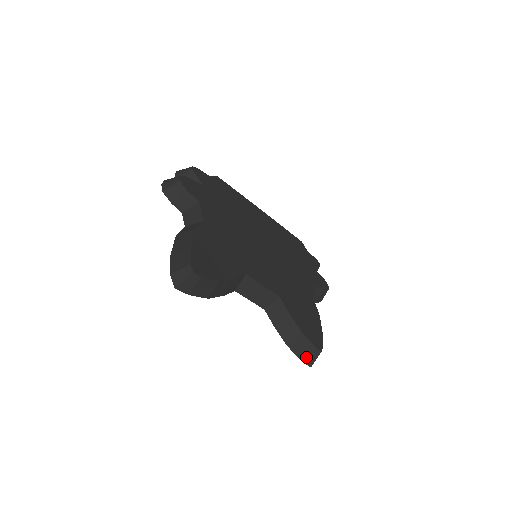
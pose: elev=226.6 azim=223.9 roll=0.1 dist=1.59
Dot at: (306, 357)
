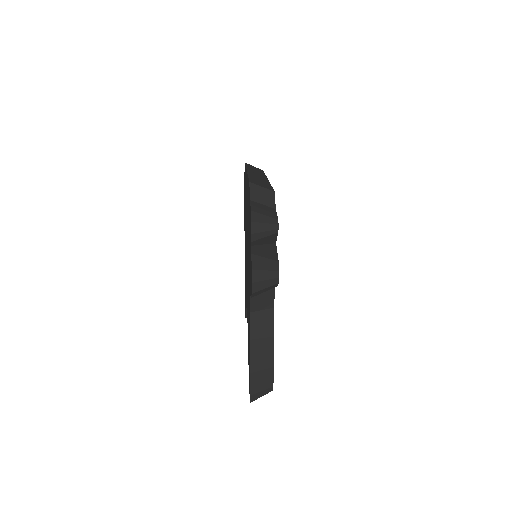
Dot at: occluded
